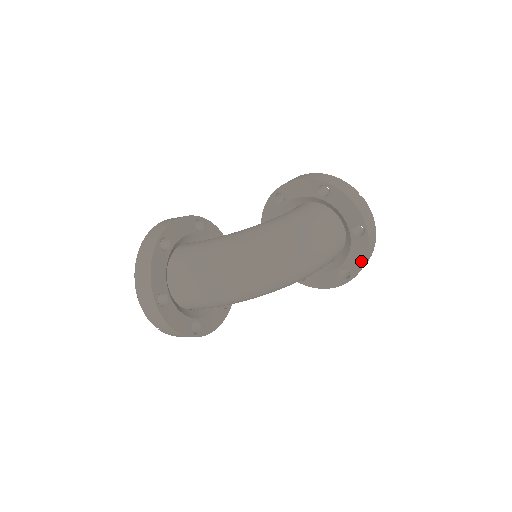
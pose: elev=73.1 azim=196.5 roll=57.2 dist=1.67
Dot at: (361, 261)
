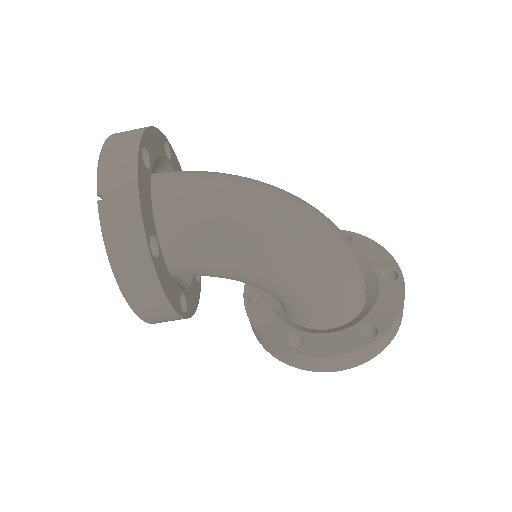
Dot at: (395, 309)
